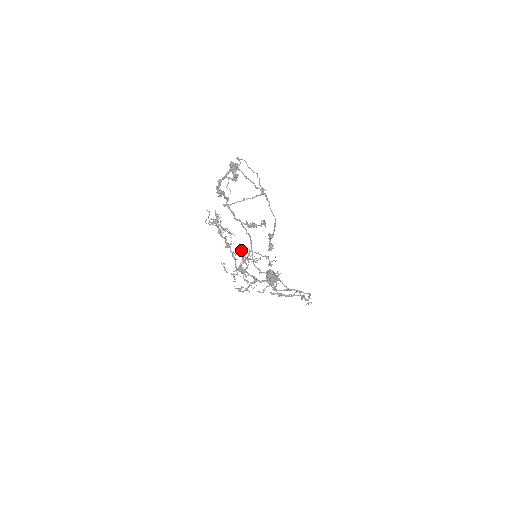
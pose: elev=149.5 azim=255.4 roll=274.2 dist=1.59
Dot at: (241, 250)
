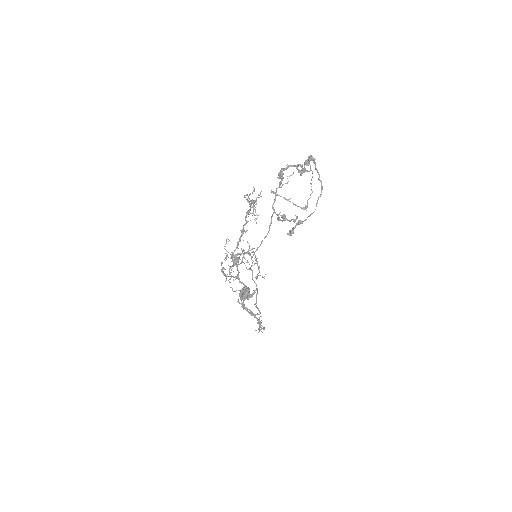
Dot at: (243, 250)
